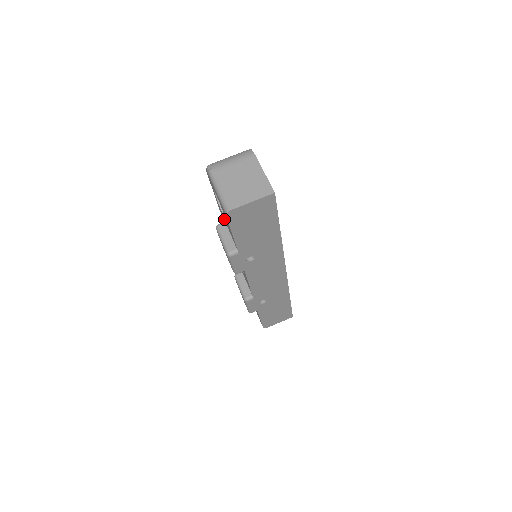
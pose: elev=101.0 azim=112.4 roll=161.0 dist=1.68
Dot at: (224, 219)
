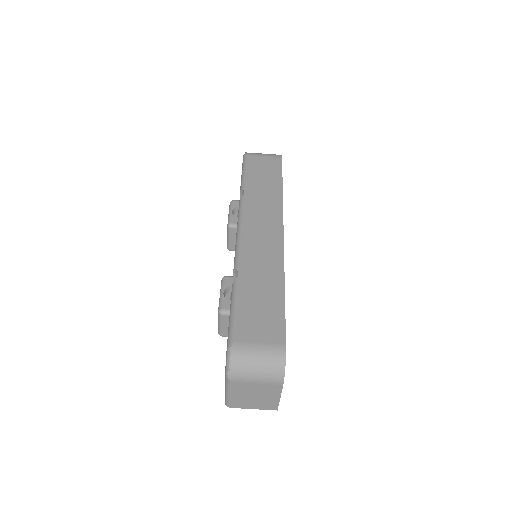
Dot at: occluded
